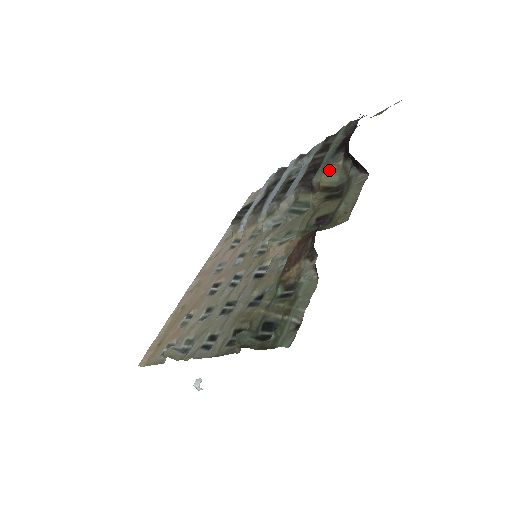
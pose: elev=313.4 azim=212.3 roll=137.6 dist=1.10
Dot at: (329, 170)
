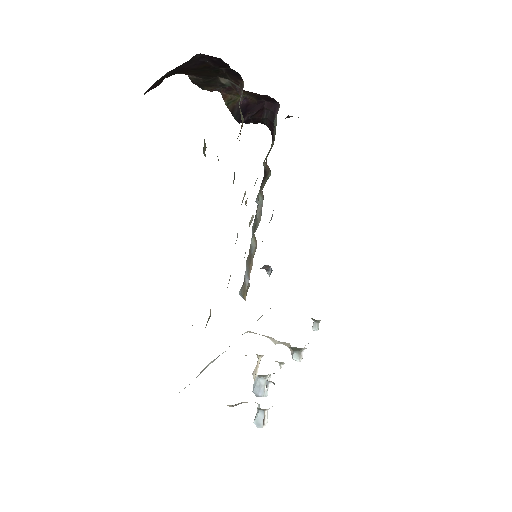
Dot at: occluded
